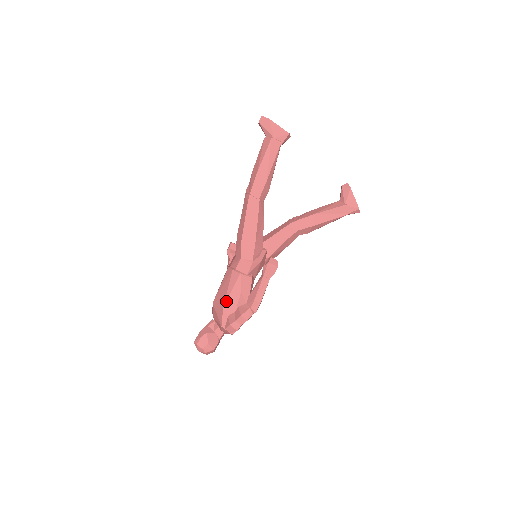
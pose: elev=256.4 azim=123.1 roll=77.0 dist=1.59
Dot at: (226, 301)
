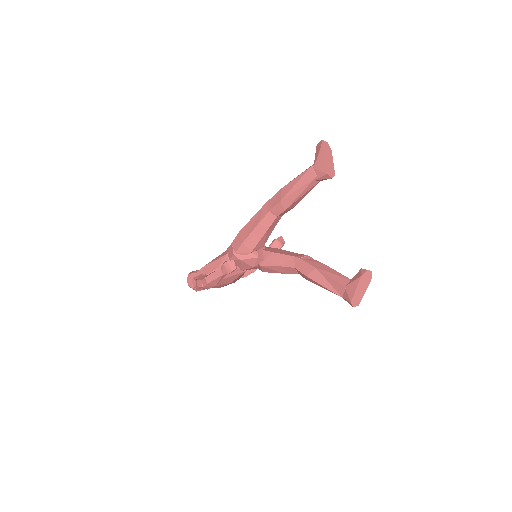
Dot at: (208, 263)
